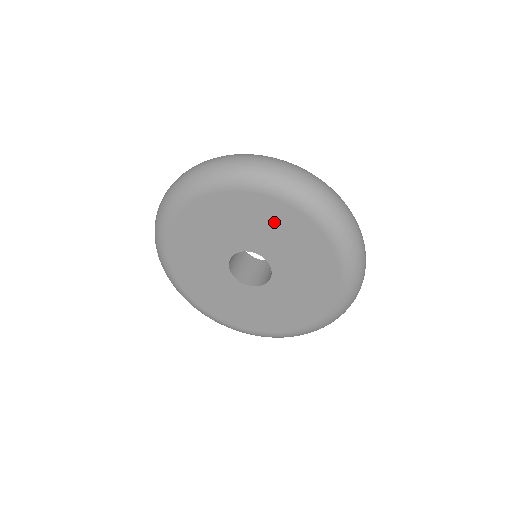
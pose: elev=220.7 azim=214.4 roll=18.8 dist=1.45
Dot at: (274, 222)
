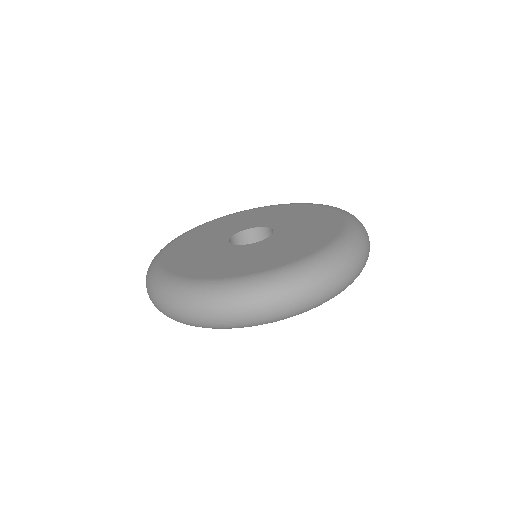
Dot at: occluded
